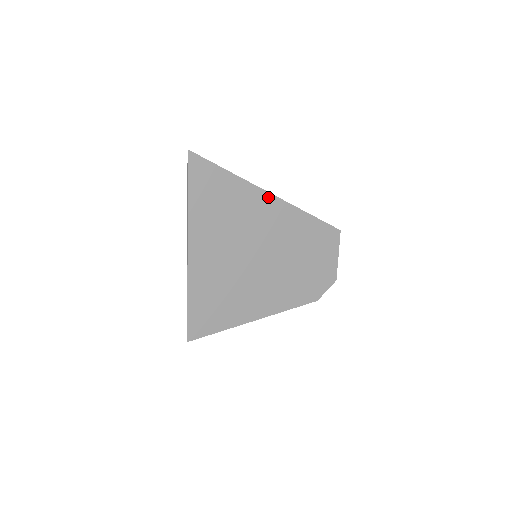
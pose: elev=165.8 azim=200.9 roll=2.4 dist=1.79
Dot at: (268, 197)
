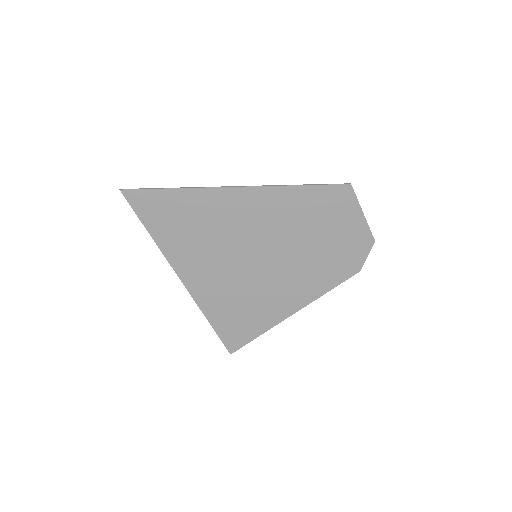
Dot at: (234, 192)
